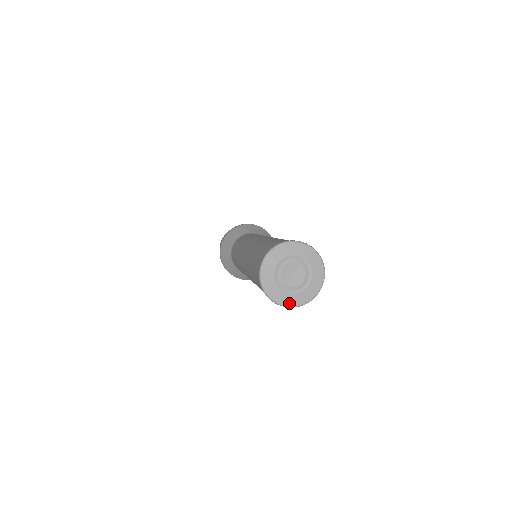
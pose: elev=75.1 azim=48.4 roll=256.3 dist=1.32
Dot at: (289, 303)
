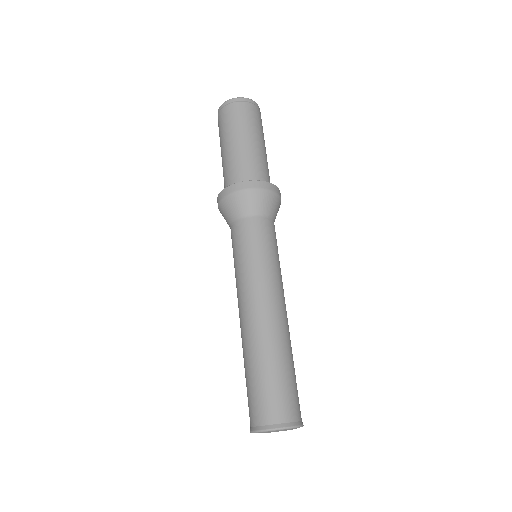
Dot at: occluded
